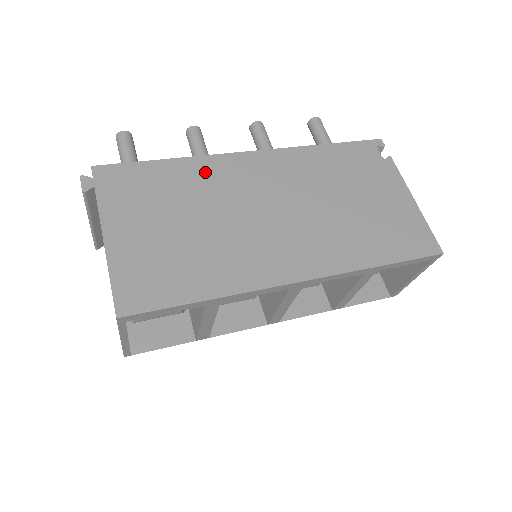
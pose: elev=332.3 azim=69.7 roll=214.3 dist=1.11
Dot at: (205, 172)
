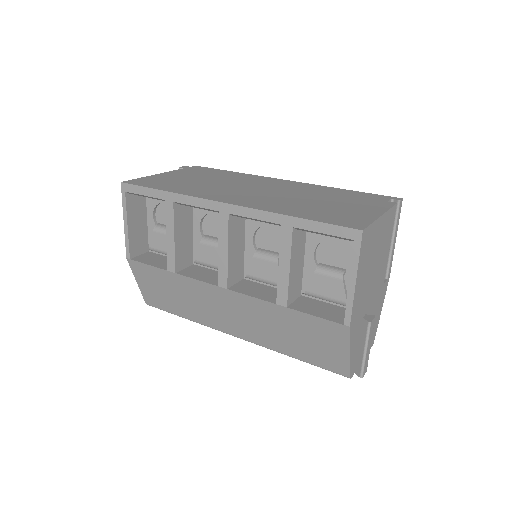
Dot at: (245, 177)
